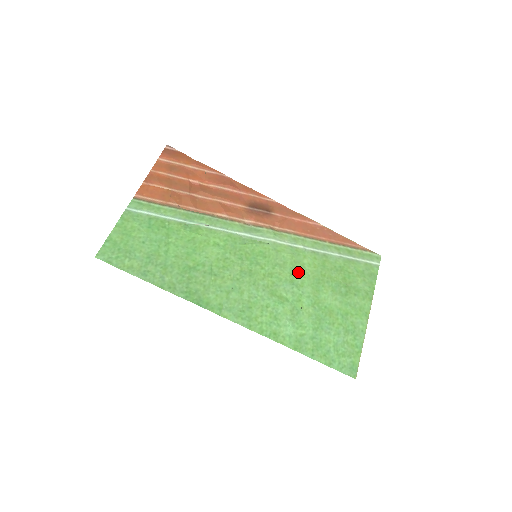
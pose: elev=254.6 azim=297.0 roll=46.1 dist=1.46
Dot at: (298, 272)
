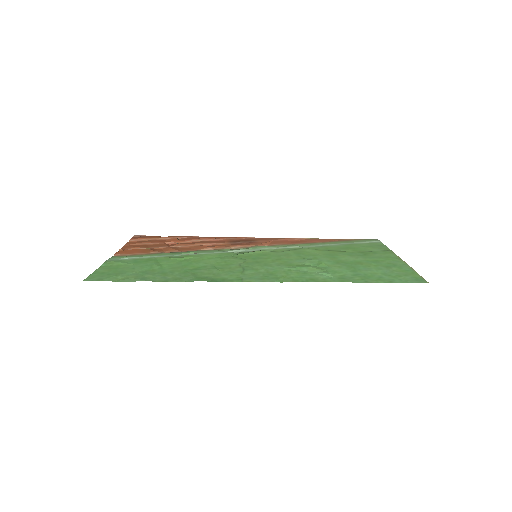
Dot at: (305, 255)
